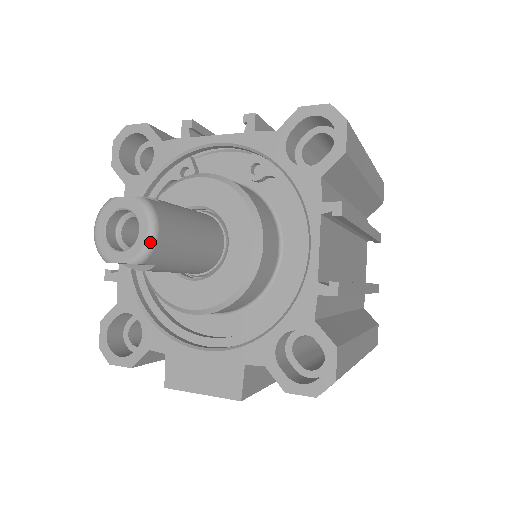
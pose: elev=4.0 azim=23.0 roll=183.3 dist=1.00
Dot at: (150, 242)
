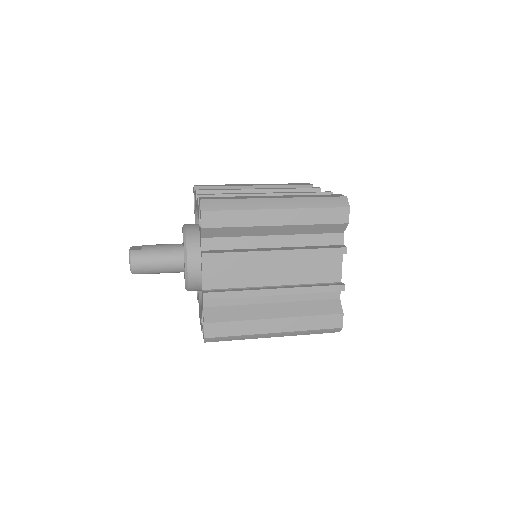
Dot at: (130, 268)
